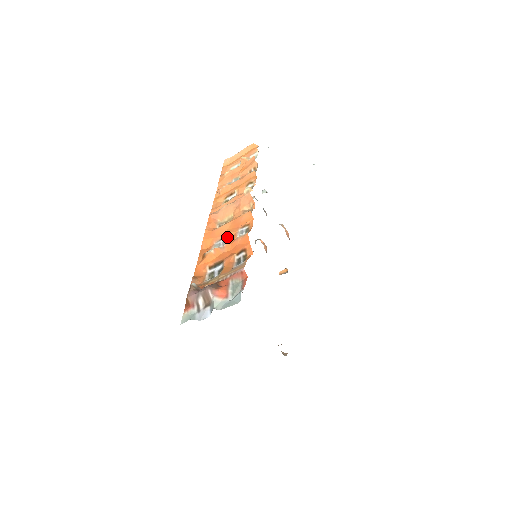
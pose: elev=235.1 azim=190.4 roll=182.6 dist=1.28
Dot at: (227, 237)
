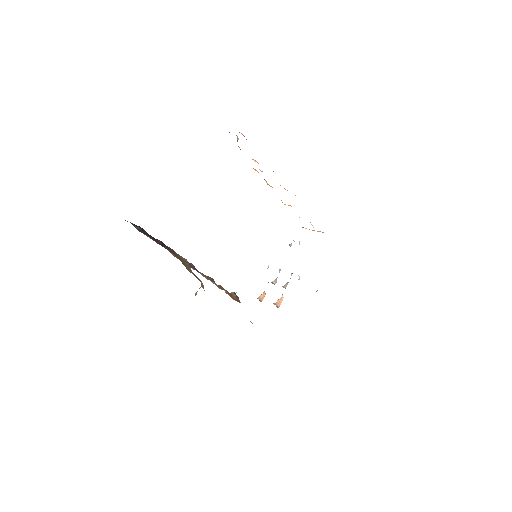
Dot at: occluded
